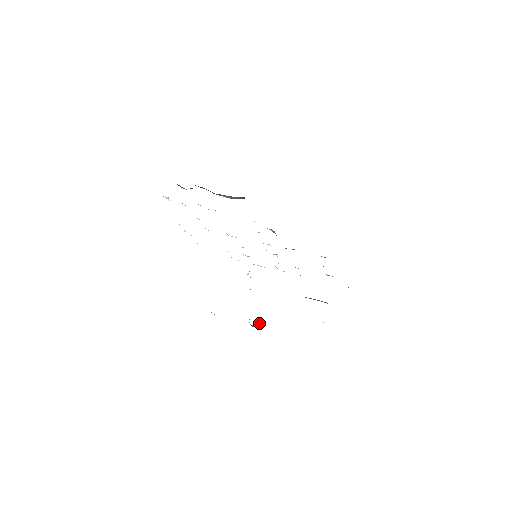
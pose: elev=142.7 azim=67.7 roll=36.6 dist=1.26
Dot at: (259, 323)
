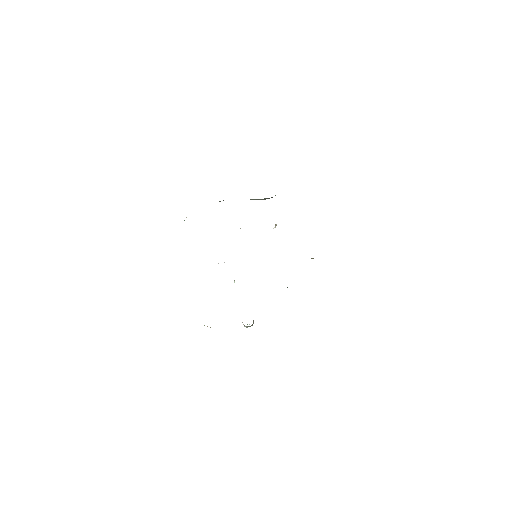
Dot at: (253, 322)
